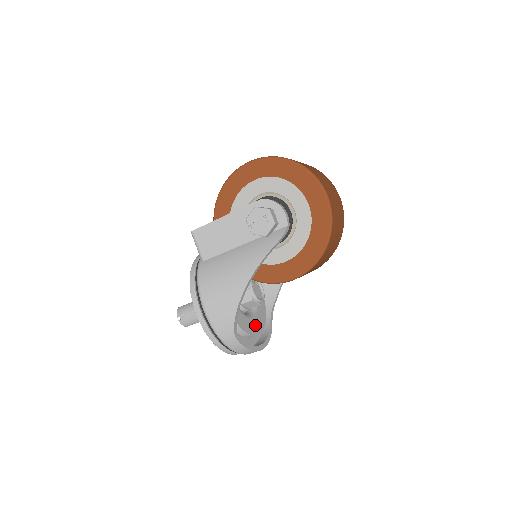
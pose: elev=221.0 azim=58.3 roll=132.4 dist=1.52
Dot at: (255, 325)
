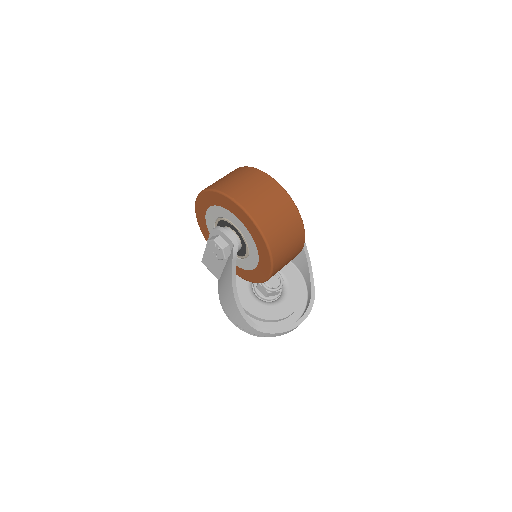
Dot at: (287, 307)
